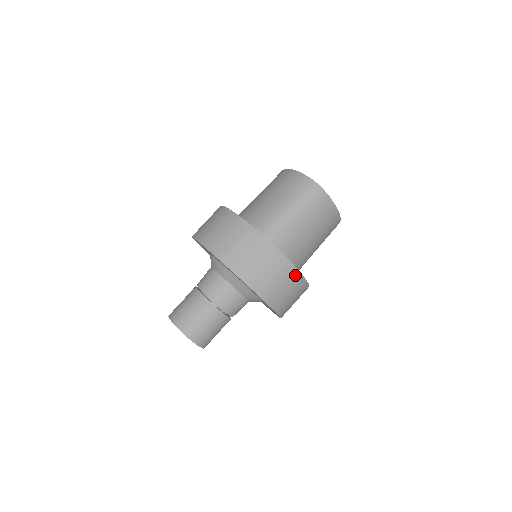
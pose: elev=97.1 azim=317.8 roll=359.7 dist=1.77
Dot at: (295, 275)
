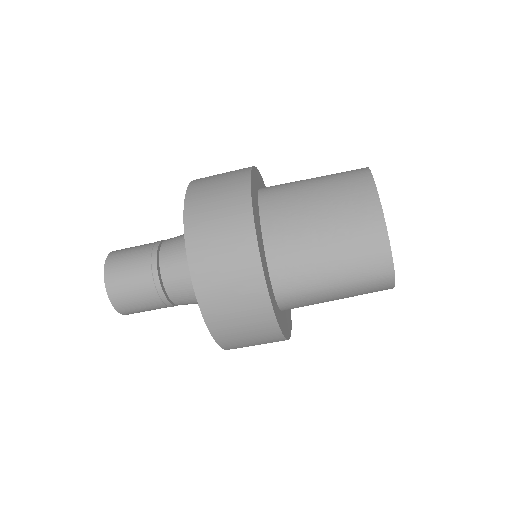
Dot at: occluded
